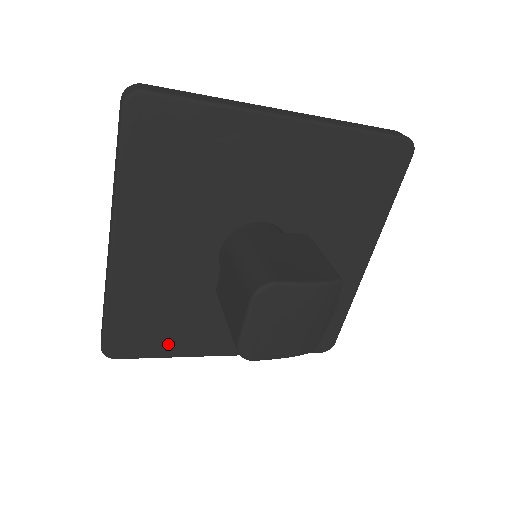
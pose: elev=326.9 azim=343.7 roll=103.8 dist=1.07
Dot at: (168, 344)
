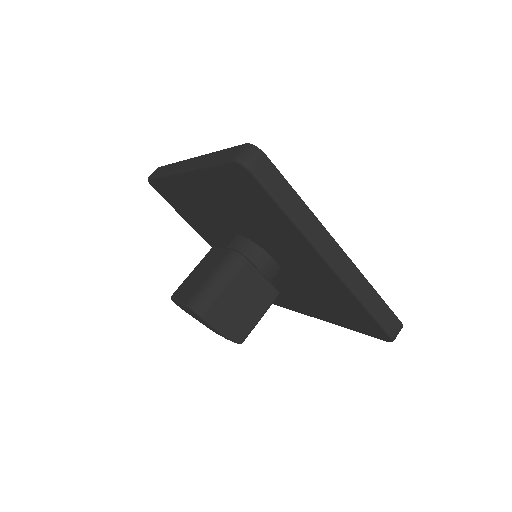
Dot at: (183, 214)
